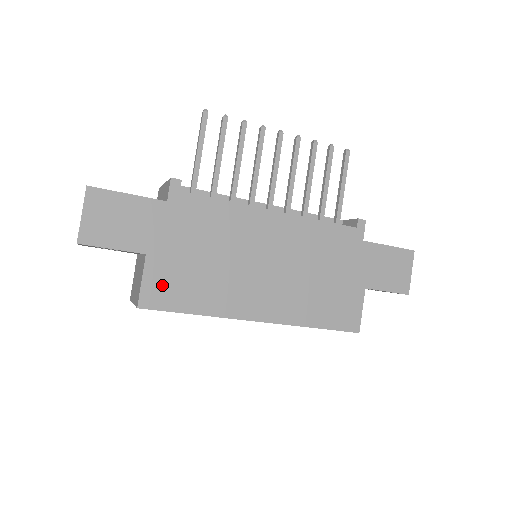
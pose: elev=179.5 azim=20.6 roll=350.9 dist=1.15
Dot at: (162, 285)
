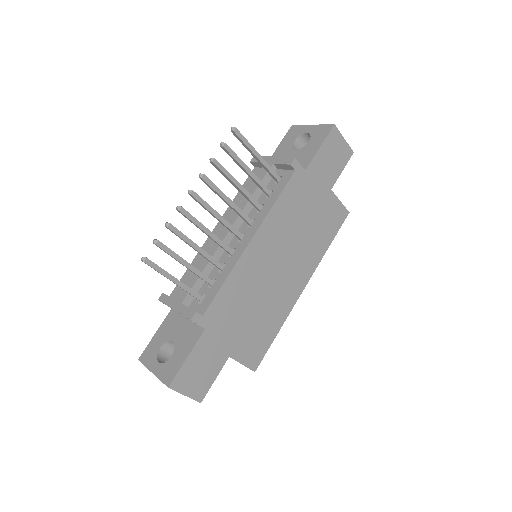
Dot at: (251, 351)
